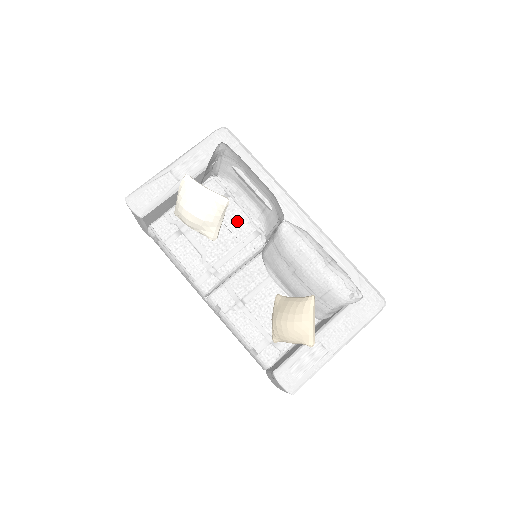
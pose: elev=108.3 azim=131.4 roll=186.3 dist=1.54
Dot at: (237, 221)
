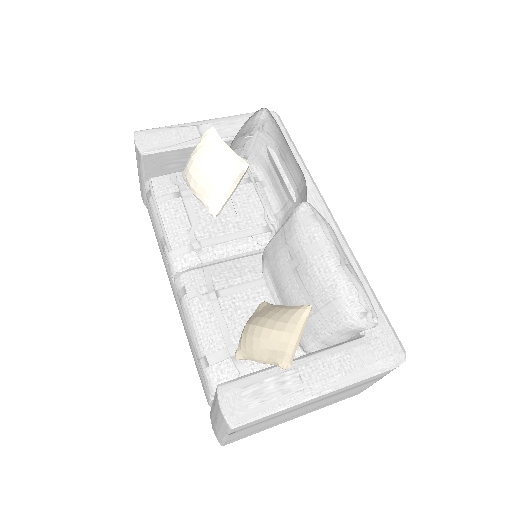
Dot at: (249, 208)
